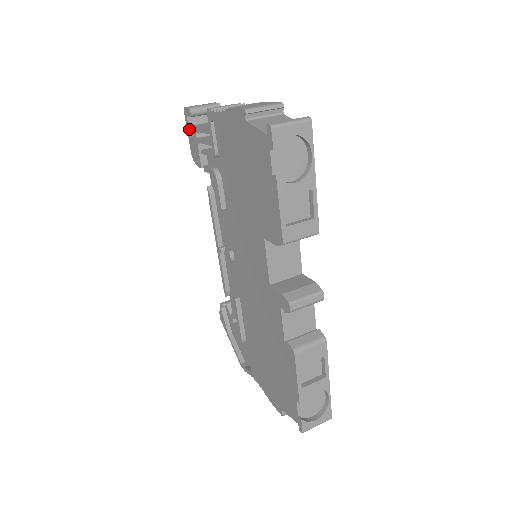
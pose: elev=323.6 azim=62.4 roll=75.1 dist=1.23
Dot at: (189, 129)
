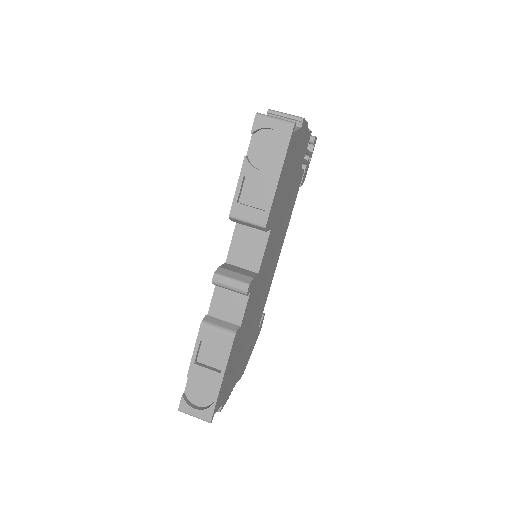
Dot at: occluded
